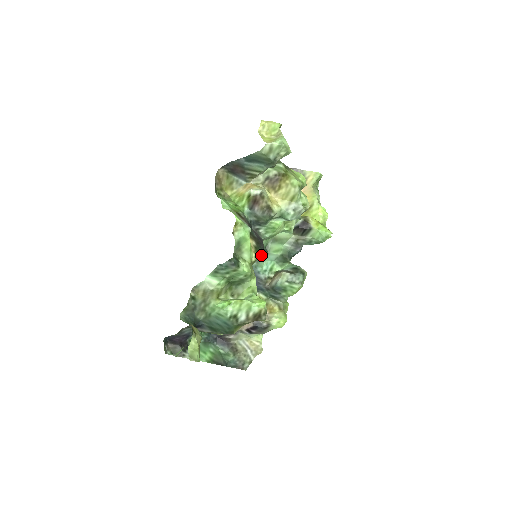
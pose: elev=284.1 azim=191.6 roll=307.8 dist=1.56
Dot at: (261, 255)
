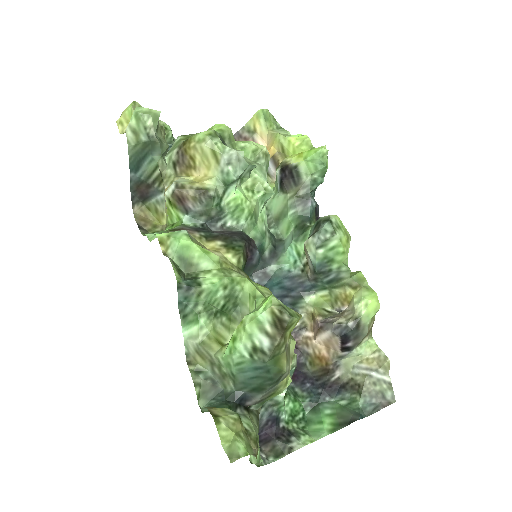
Dot at: (242, 248)
